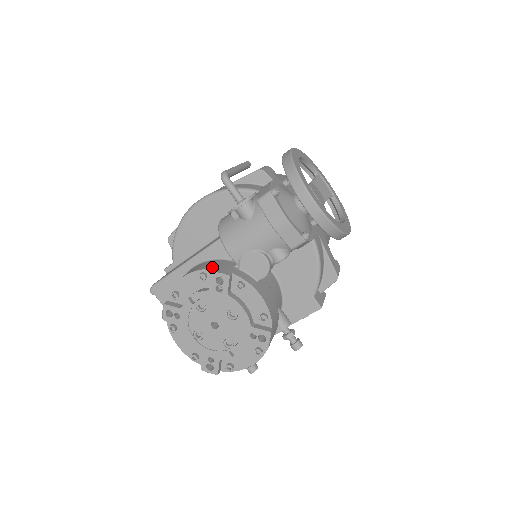
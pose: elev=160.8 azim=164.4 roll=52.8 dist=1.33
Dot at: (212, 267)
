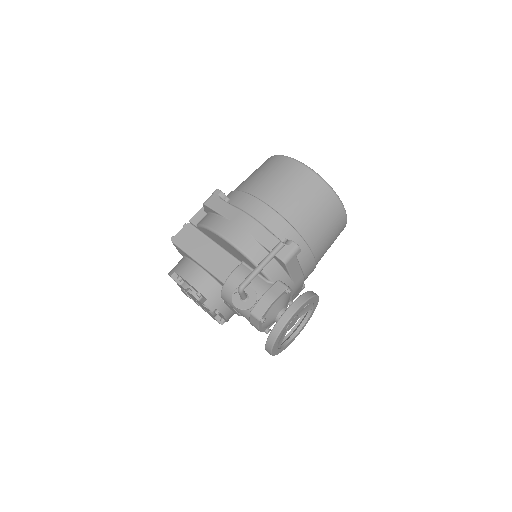
Dot at: (207, 296)
